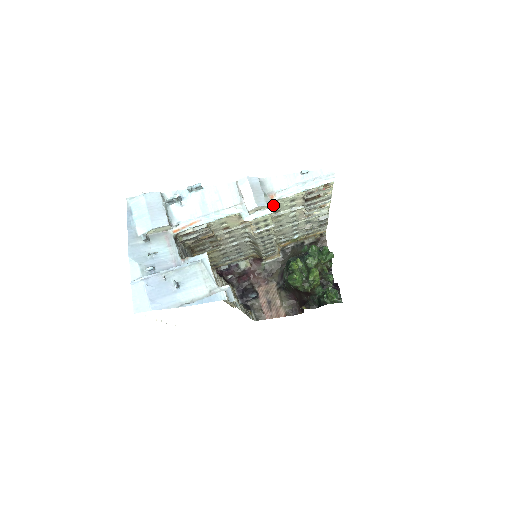
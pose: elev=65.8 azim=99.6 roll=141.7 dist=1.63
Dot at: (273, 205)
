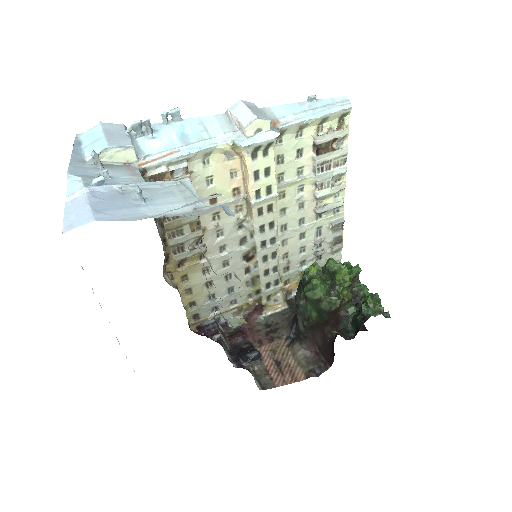
Dot at: (277, 130)
